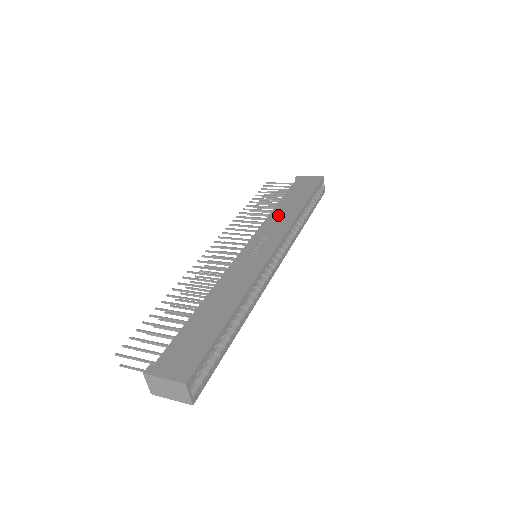
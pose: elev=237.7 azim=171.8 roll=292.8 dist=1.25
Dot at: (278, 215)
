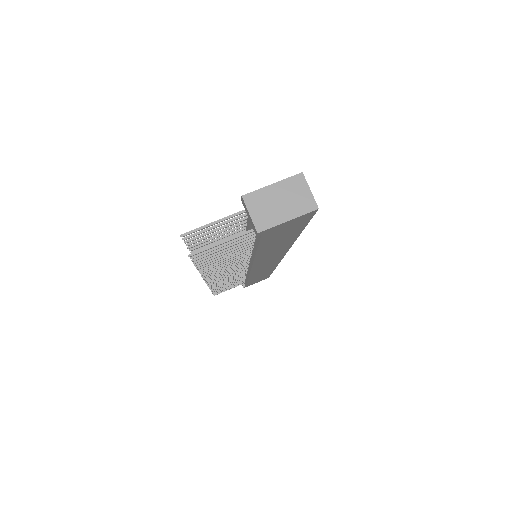
Dot at: occluded
